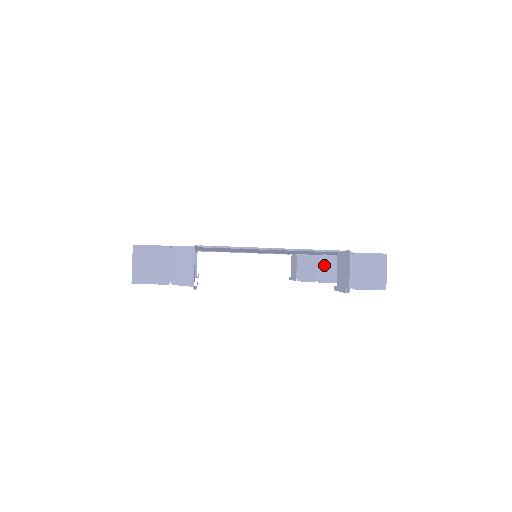
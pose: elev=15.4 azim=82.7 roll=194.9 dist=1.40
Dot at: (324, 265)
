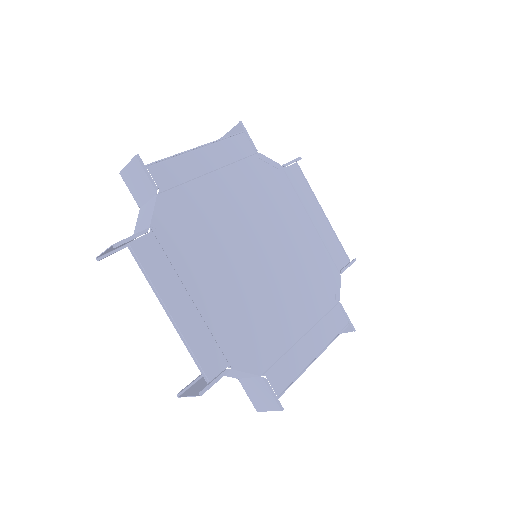
Dot at: occluded
